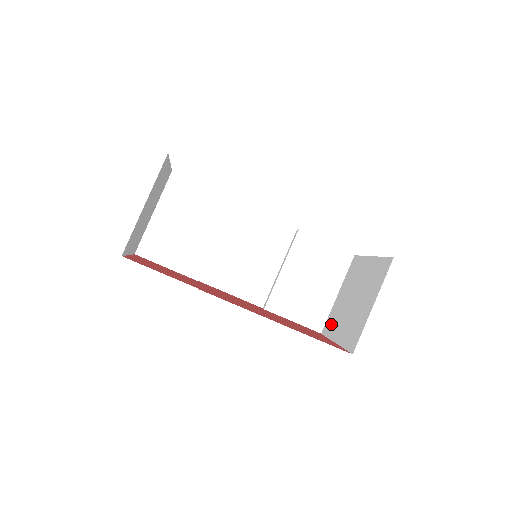
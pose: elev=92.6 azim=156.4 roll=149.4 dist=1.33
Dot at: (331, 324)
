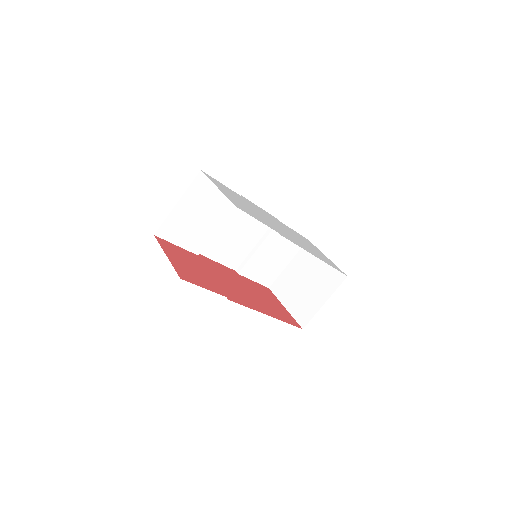
Dot at: (281, 288)
